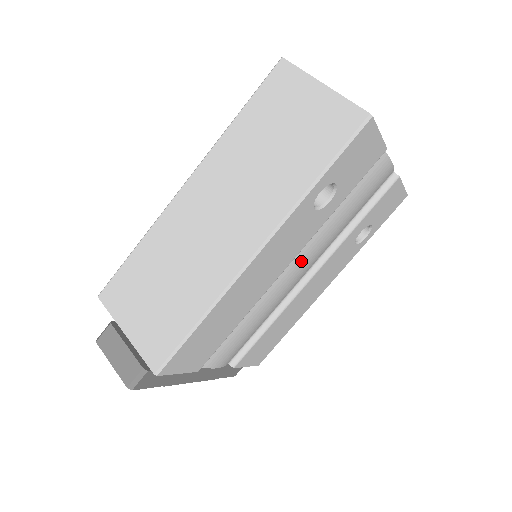
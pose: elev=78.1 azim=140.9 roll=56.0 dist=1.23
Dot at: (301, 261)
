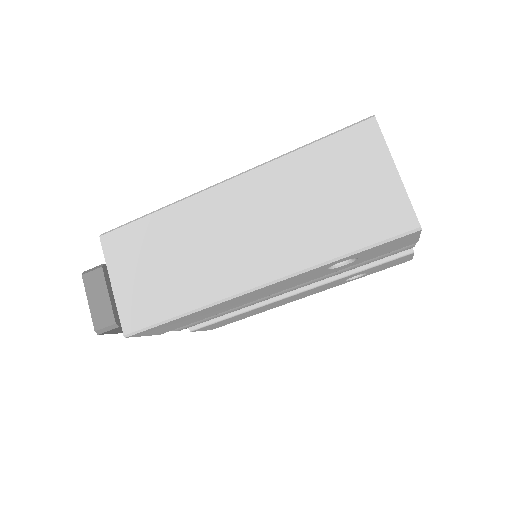
Dot at: (293, 287)
